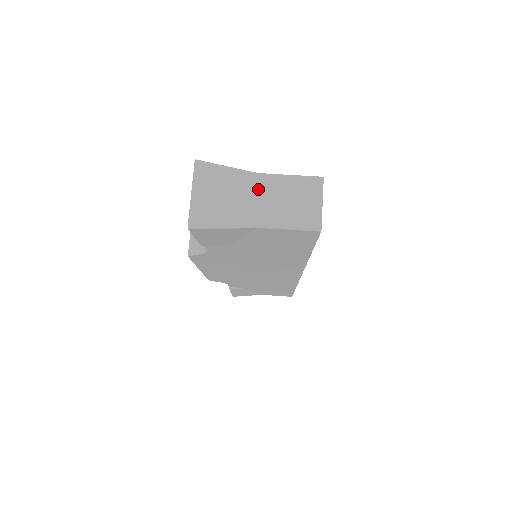
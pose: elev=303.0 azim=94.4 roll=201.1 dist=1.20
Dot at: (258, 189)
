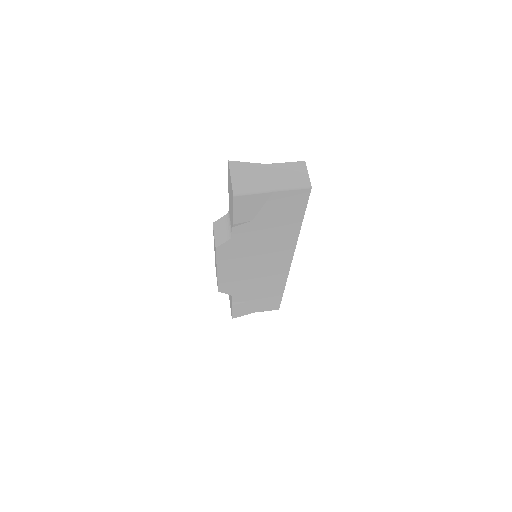
Dot at: (269, 172)
